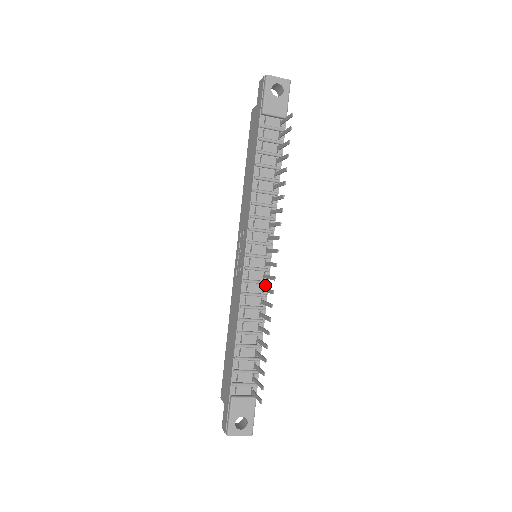
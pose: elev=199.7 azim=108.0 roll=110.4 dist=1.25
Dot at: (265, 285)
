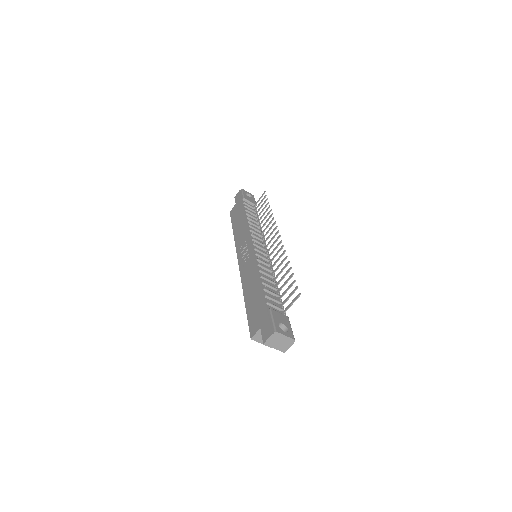
Dot at: (269, 263)
